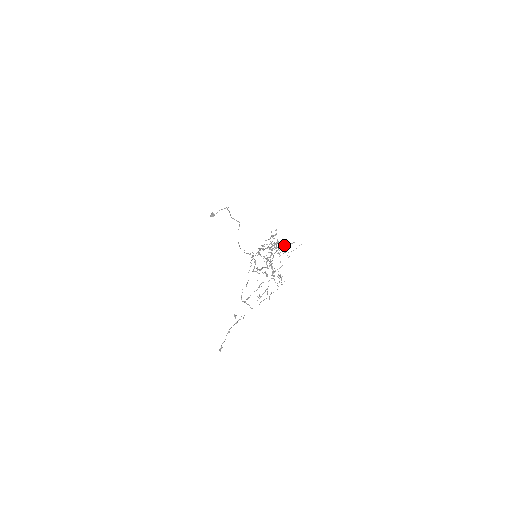
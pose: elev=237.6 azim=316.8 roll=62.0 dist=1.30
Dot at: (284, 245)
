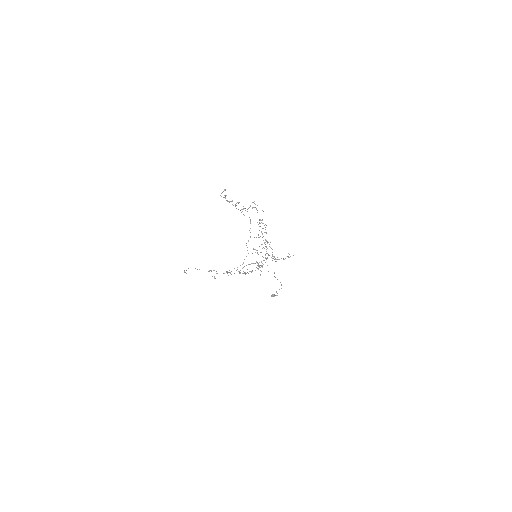
Dot at: (262, 219)
